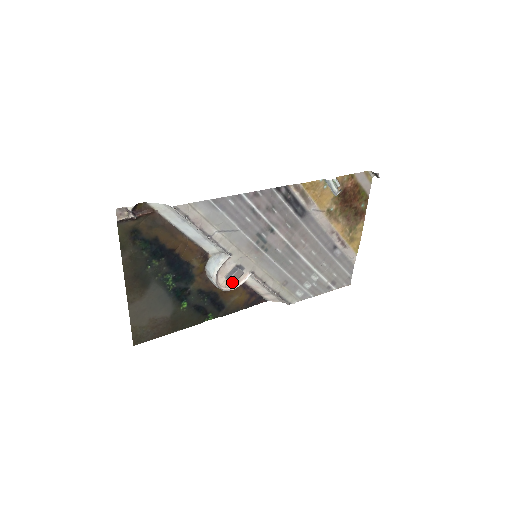
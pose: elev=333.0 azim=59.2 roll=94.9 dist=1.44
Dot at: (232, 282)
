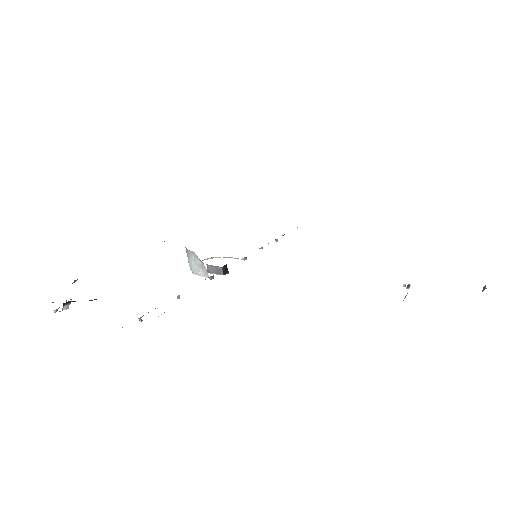
Dot at: occluded
